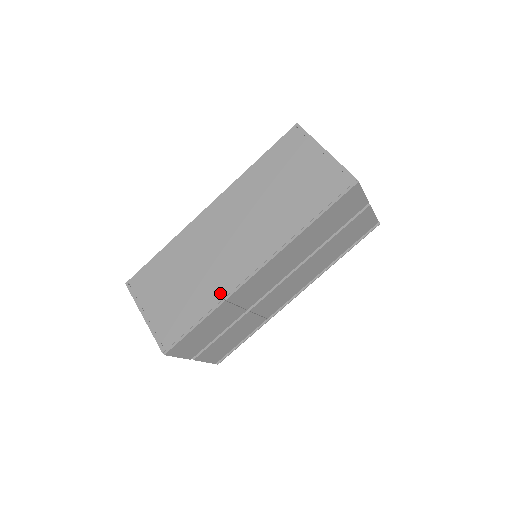
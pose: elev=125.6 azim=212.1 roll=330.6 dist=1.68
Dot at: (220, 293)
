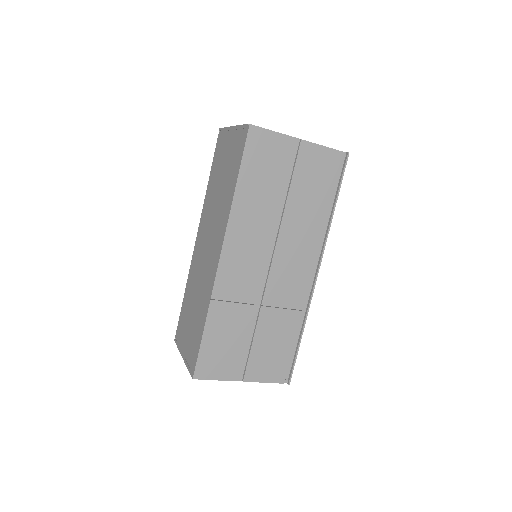
Dot at: (208, 296)
